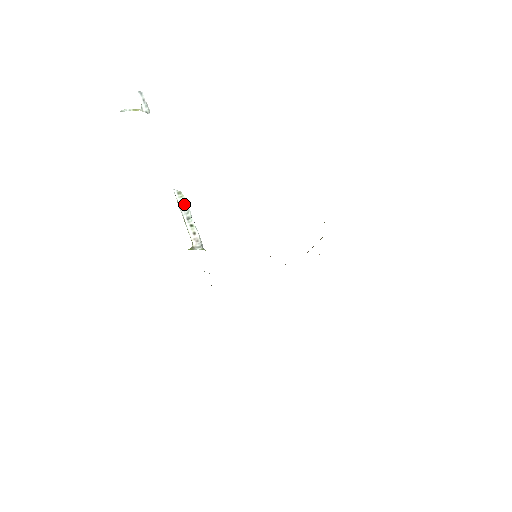
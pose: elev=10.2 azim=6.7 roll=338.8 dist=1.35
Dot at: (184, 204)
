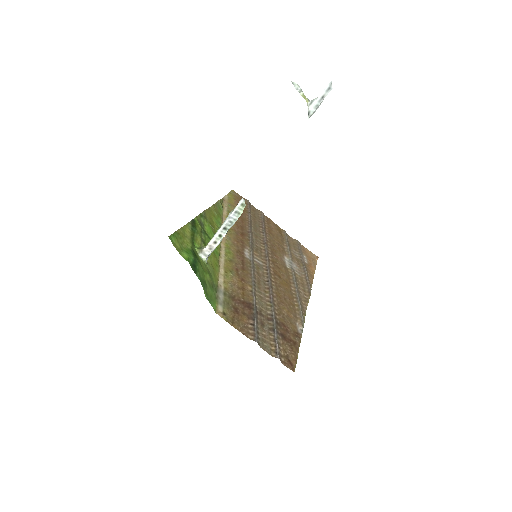
Dot at: (235, 217)
